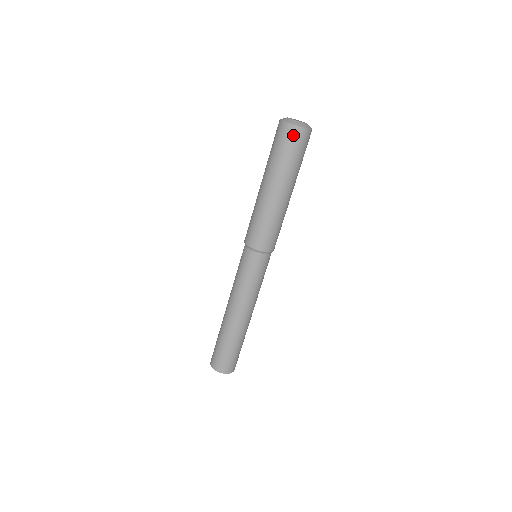
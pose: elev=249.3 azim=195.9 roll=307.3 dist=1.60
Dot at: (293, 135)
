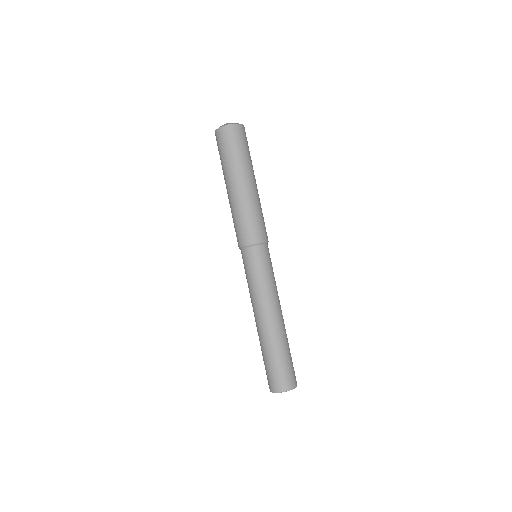
Dot at: (227, 134)
